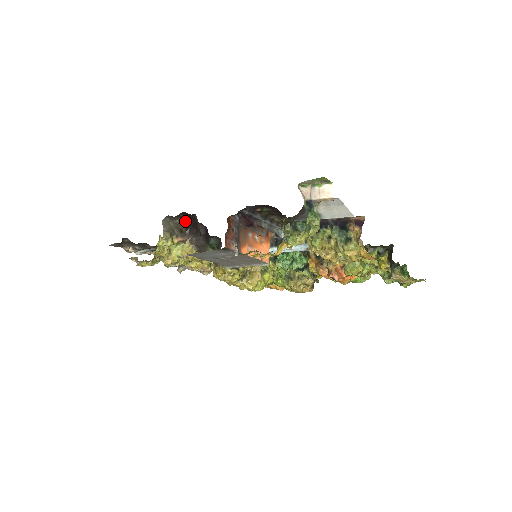
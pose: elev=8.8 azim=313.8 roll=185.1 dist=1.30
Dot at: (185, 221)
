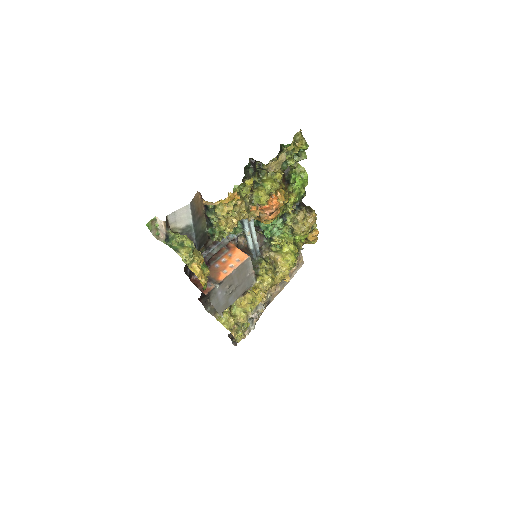
Dot at: occluded
